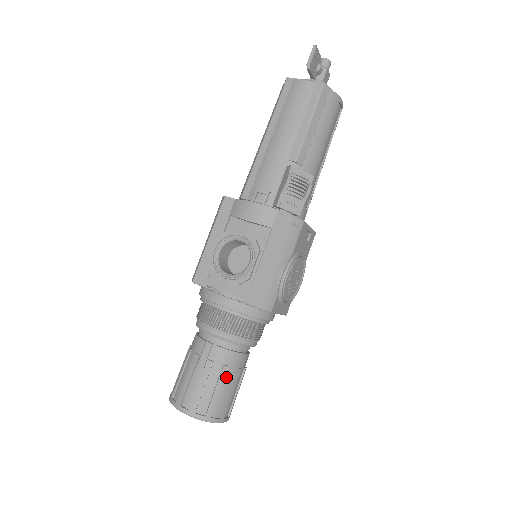
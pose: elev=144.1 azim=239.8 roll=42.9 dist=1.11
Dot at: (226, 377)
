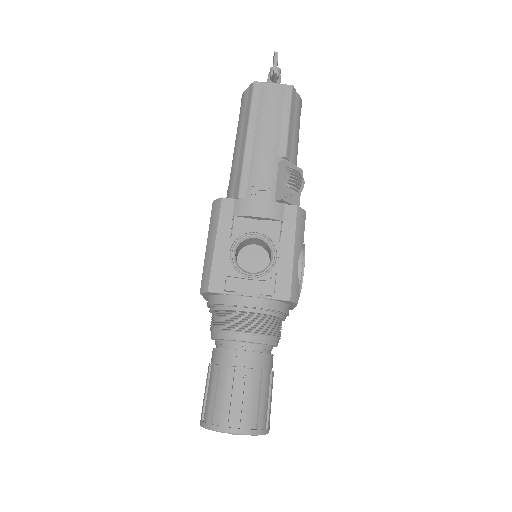
Dot at: (265, 382)
